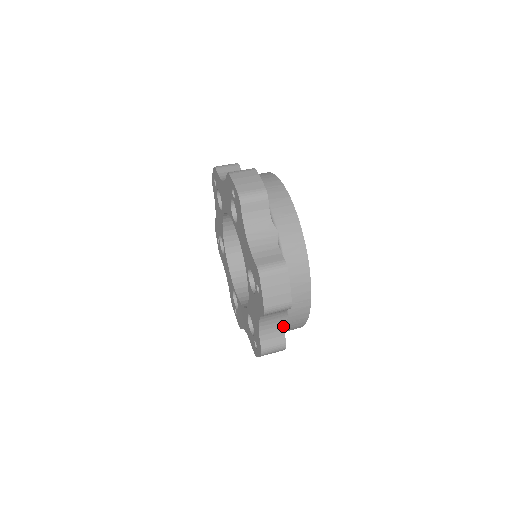
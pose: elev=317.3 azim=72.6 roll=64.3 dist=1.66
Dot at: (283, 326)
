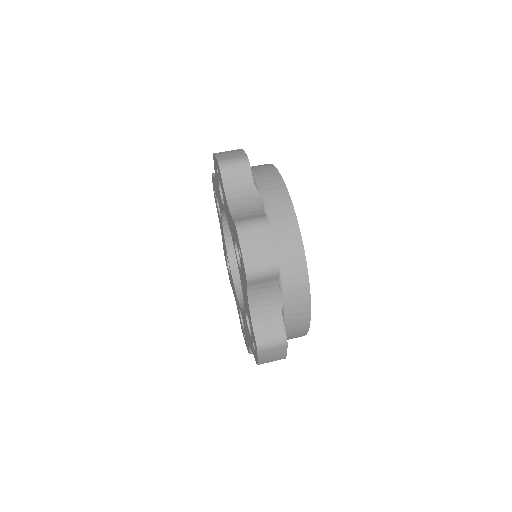
Dot at: (280, 312)
